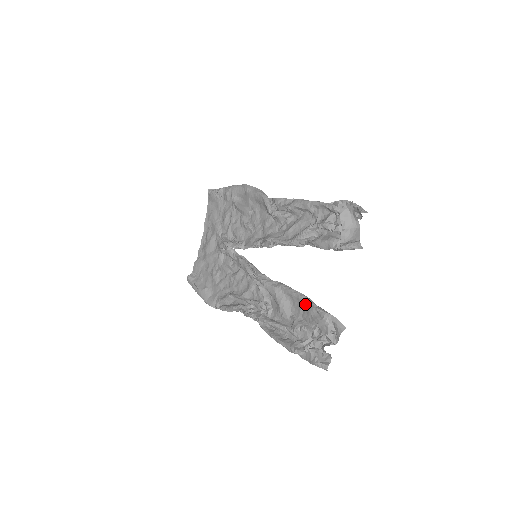
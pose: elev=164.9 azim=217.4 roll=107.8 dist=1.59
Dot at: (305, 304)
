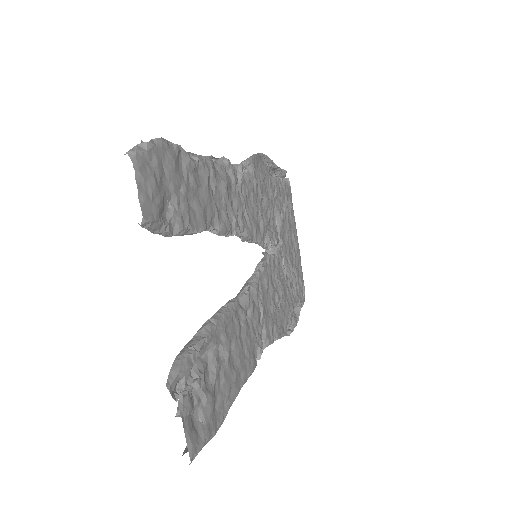
Dot at: occluded
